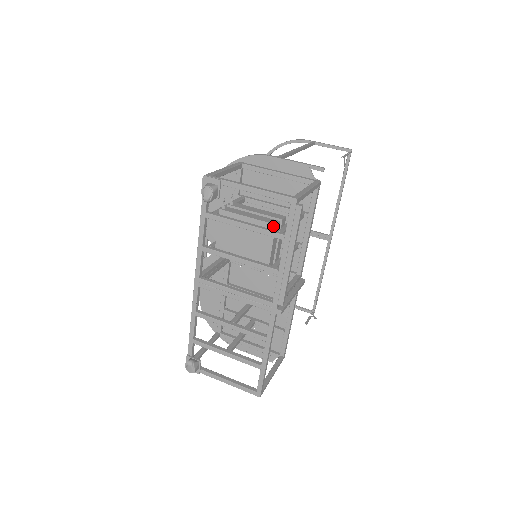
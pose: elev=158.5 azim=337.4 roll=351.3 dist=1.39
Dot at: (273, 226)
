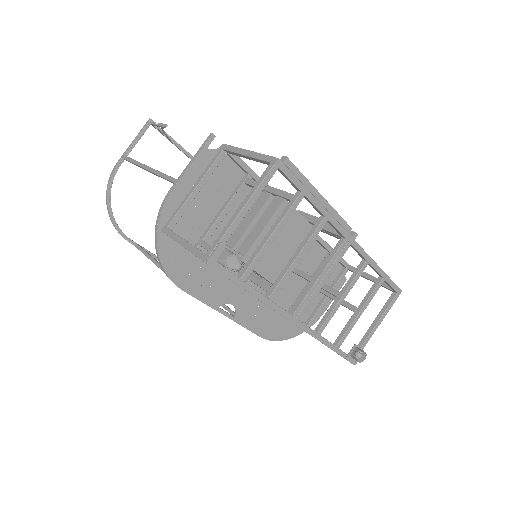
Dot at: (284, 203)
